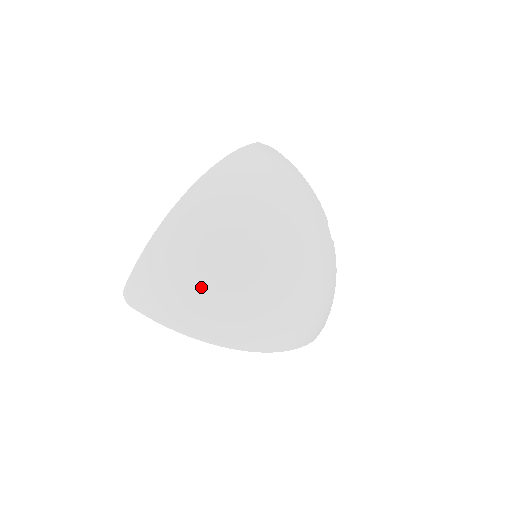
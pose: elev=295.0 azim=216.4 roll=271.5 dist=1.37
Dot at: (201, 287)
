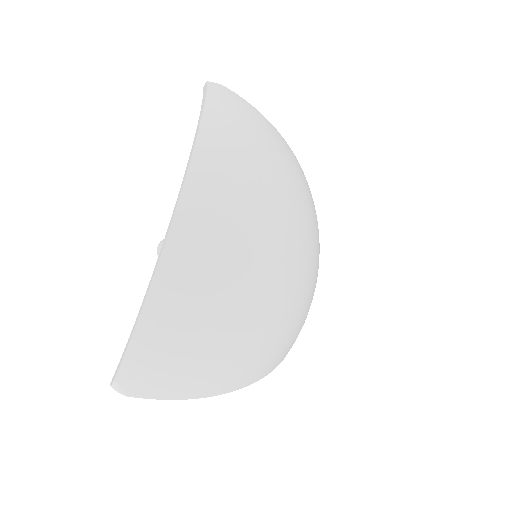
Dot at: (233, 338)
